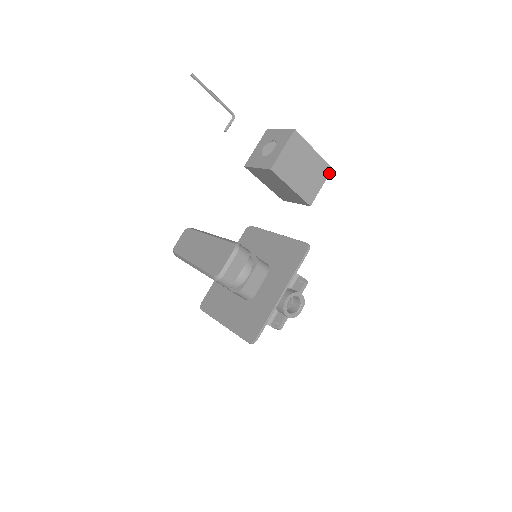
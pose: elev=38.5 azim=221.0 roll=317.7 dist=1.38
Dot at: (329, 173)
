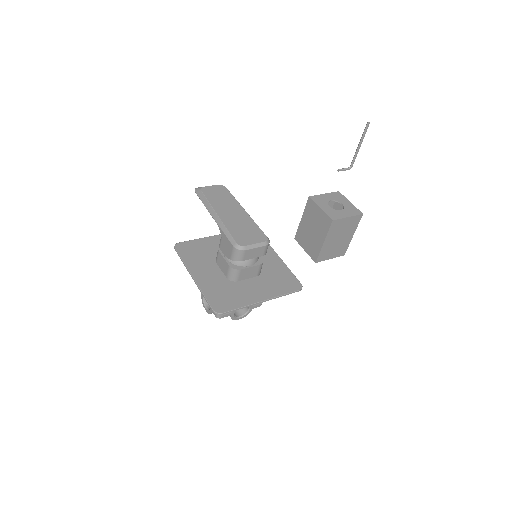
Dot at: (341, 255)
